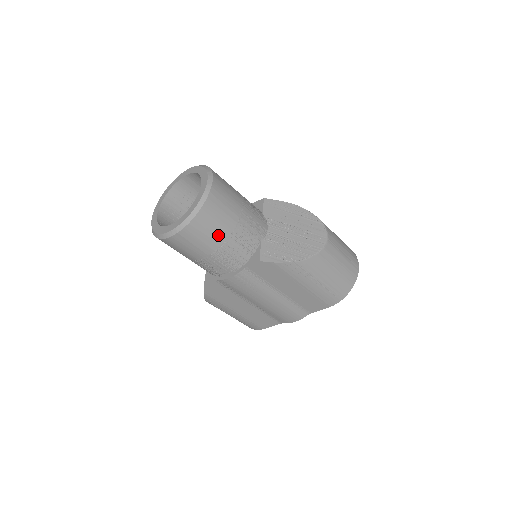
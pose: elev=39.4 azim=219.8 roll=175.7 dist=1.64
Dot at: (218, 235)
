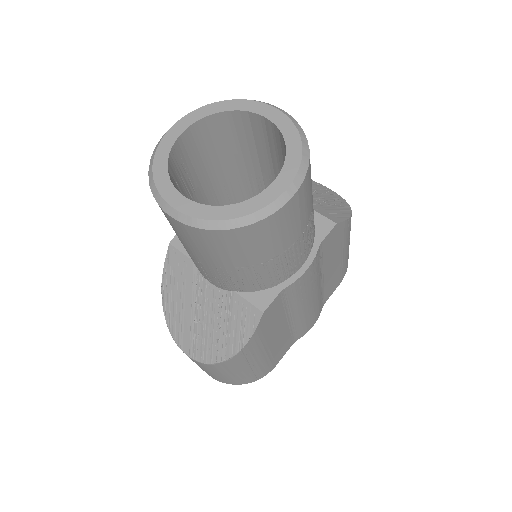
Dot at: (311, 191)
